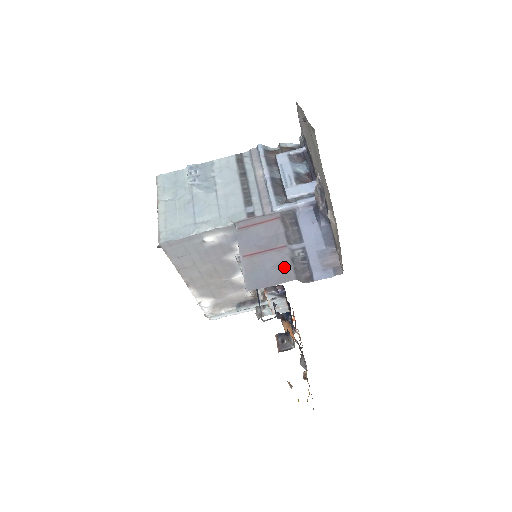
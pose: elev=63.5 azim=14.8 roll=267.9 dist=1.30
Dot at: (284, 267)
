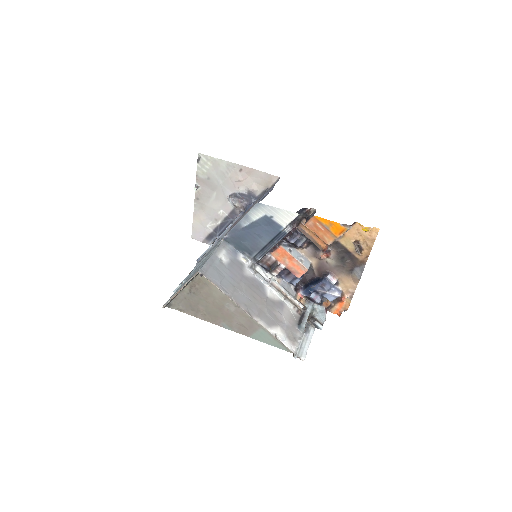
Dot at: (259, 198)
